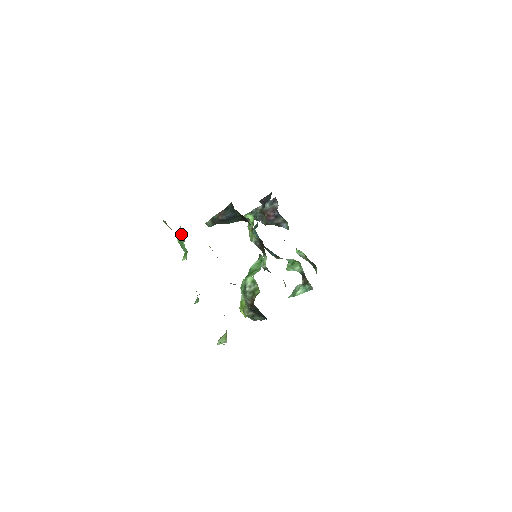
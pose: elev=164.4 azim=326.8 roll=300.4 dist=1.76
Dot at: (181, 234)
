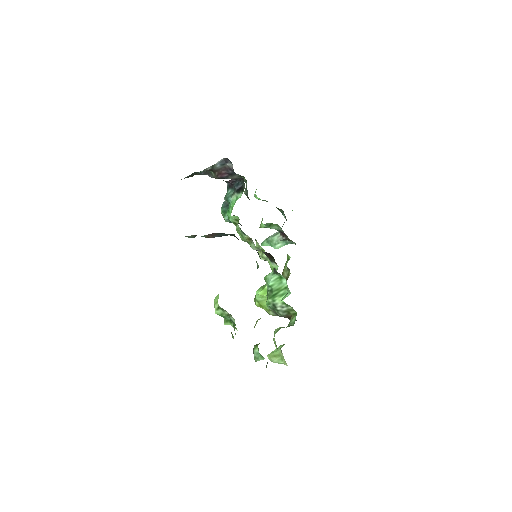
Dot at: (221, 311)
